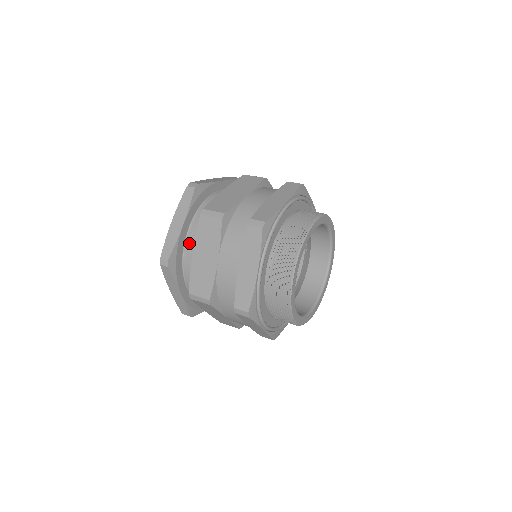
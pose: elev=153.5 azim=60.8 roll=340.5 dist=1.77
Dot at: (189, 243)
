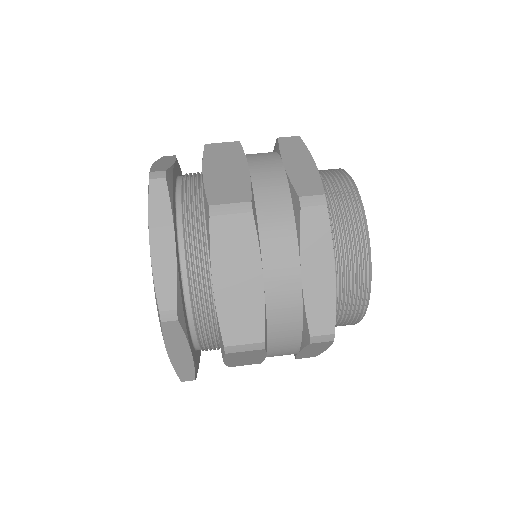
Dot at: occluded
